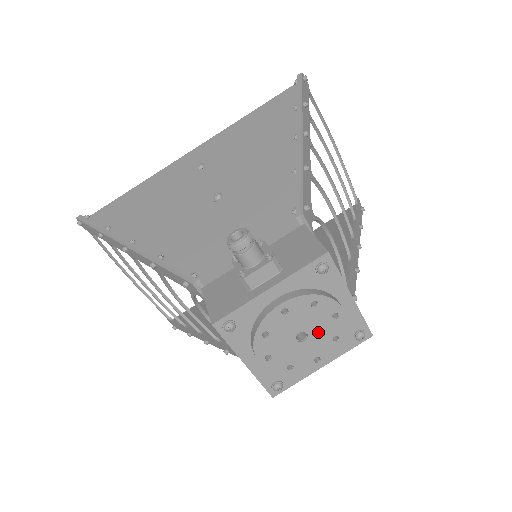
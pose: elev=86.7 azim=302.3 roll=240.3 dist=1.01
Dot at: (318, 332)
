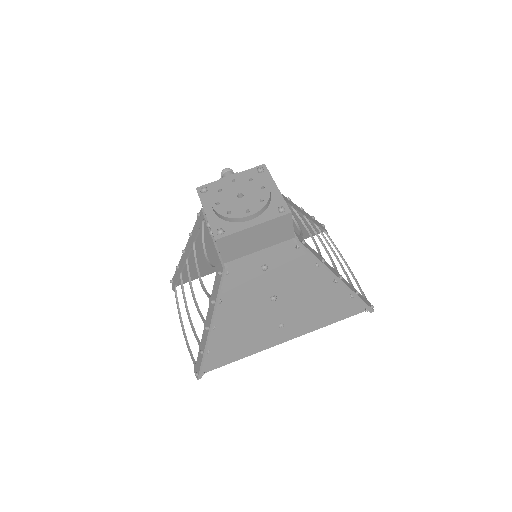
Dot at: (251, 195)
